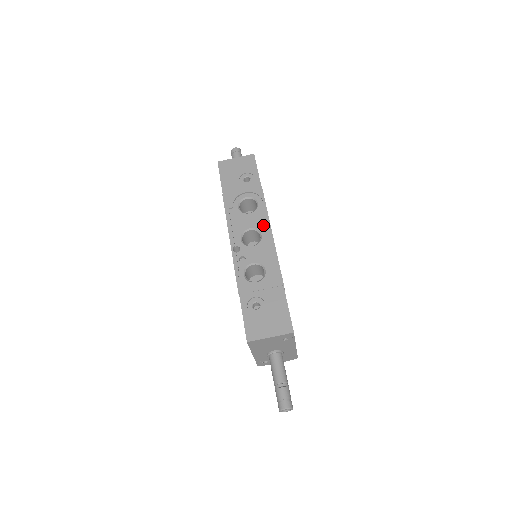
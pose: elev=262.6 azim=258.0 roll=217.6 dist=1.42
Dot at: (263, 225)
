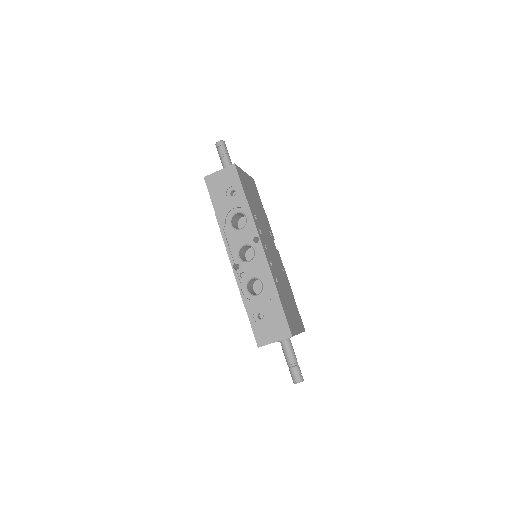
Dot at: (255, 238)
